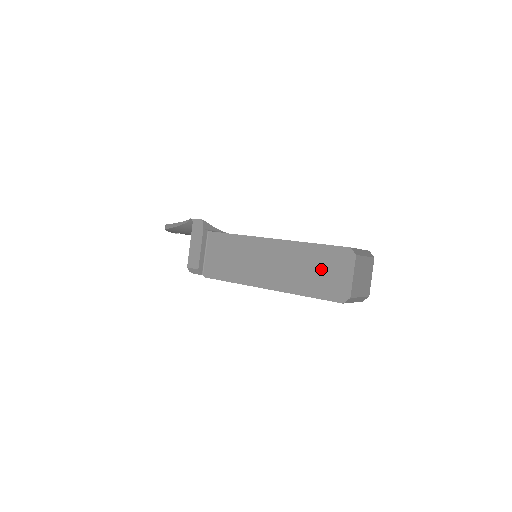
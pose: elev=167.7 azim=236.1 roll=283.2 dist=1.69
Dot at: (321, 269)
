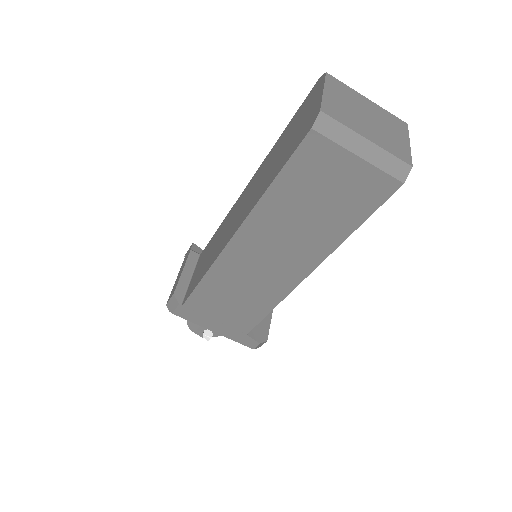
Dot at: (288, 137)
